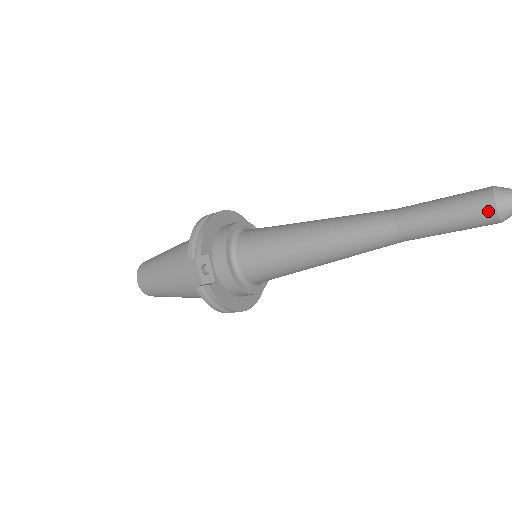
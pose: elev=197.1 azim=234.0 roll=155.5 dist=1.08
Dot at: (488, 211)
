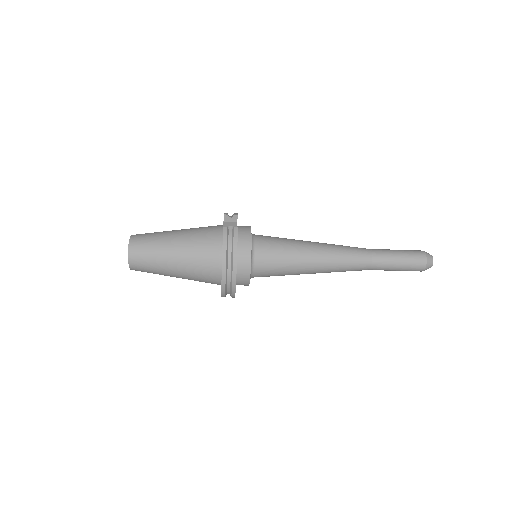
Dot at: (421, 254)
